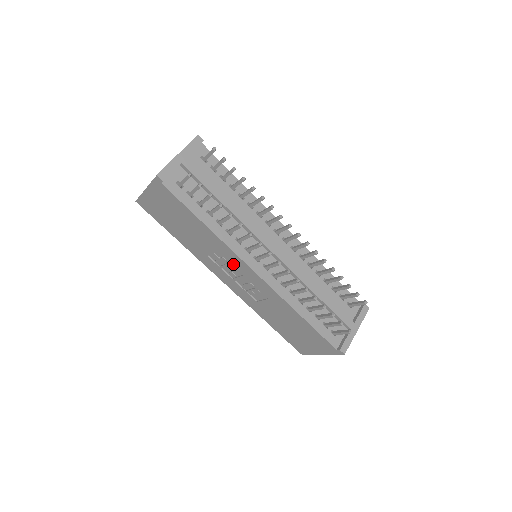
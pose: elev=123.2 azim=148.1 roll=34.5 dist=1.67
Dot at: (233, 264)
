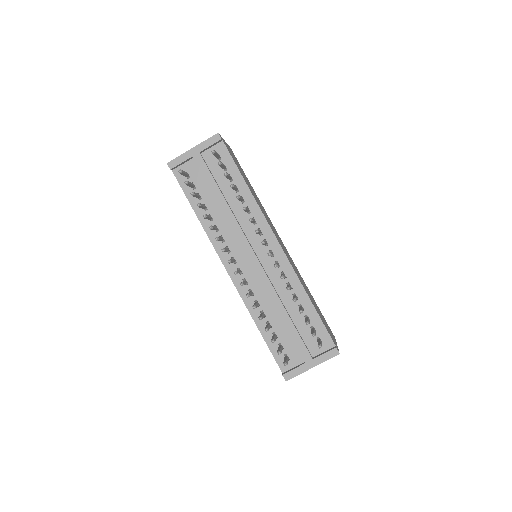
Dot at: occluded
